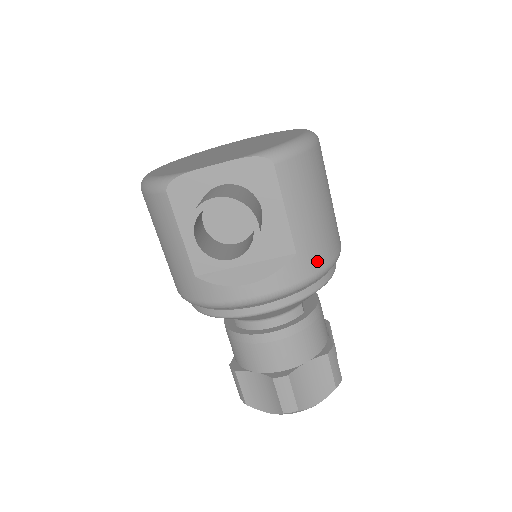
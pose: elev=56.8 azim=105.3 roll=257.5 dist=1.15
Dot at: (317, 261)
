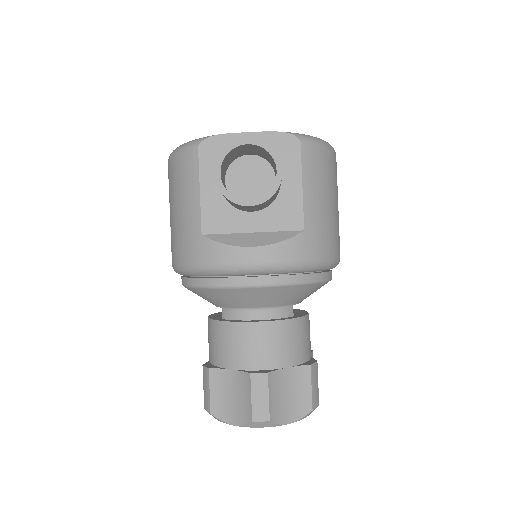
Dot at: (321, 248)
